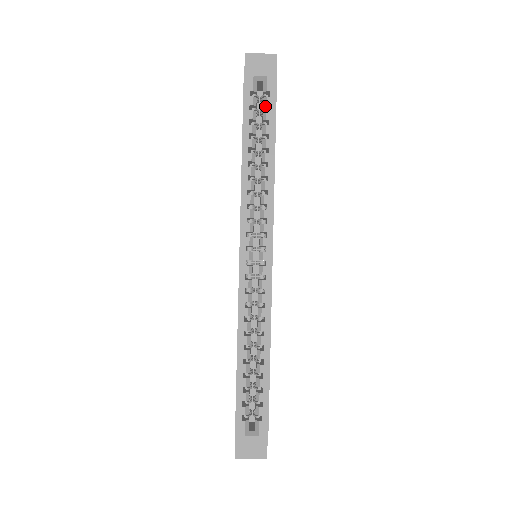
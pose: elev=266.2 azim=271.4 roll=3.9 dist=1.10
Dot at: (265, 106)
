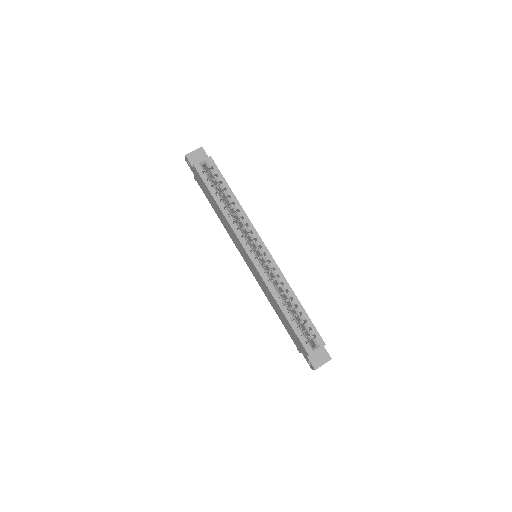
Dot at: (214, 175)
